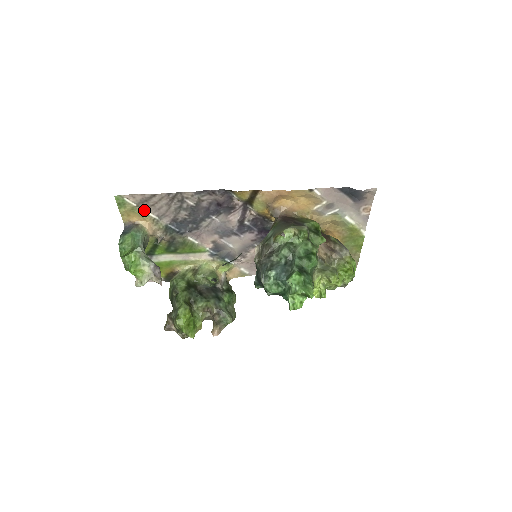
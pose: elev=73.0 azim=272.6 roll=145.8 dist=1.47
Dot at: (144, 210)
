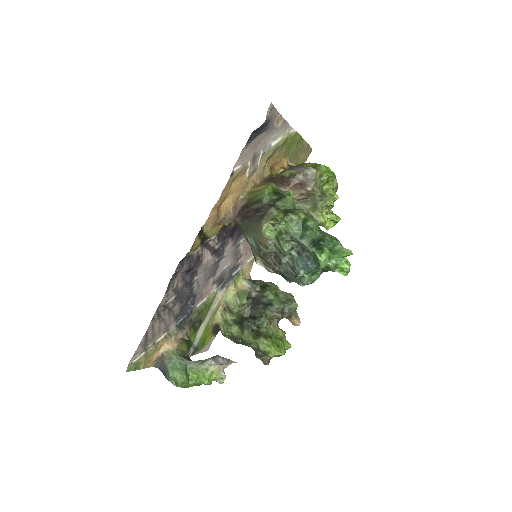
Dot at: (152, 345)
